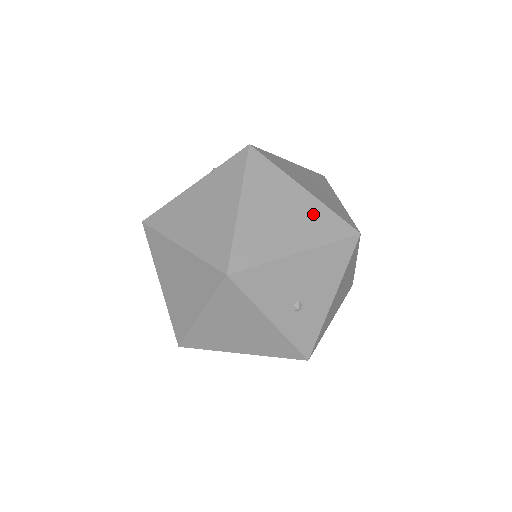
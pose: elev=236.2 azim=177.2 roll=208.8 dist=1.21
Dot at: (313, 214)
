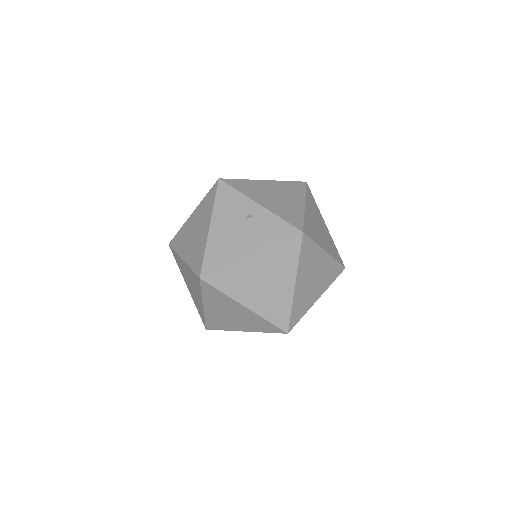
Dot at: (328, 268)
